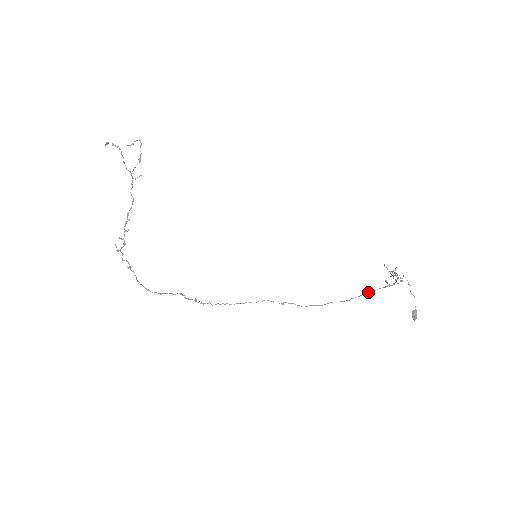
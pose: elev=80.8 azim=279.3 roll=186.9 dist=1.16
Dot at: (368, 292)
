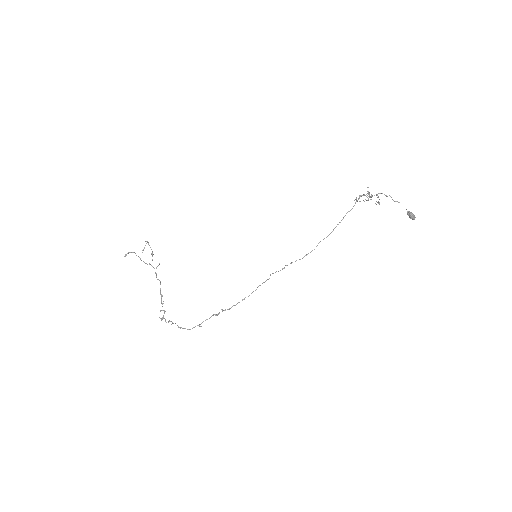
Dot at: (344, 216)
